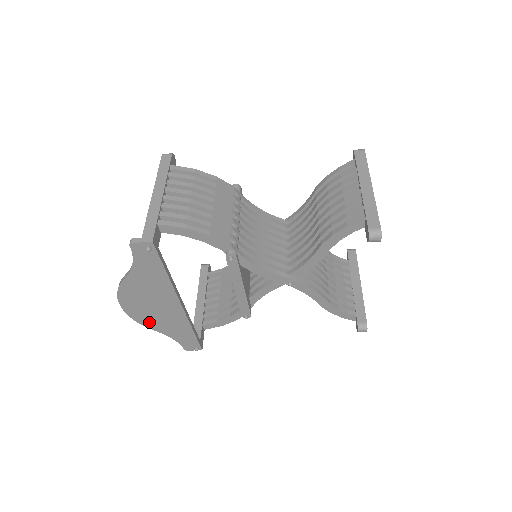
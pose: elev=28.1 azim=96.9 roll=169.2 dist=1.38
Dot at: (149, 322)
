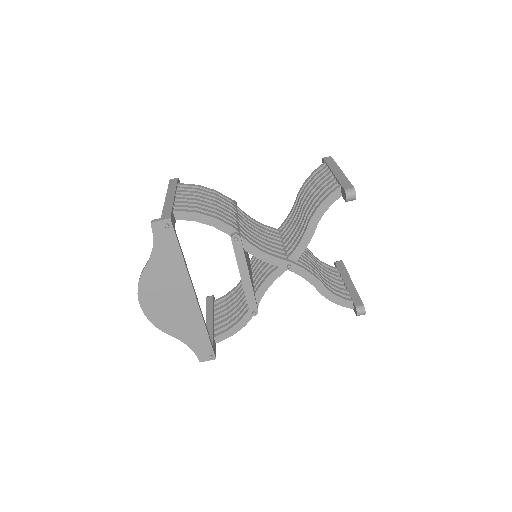
Dot at: (166, 324)
